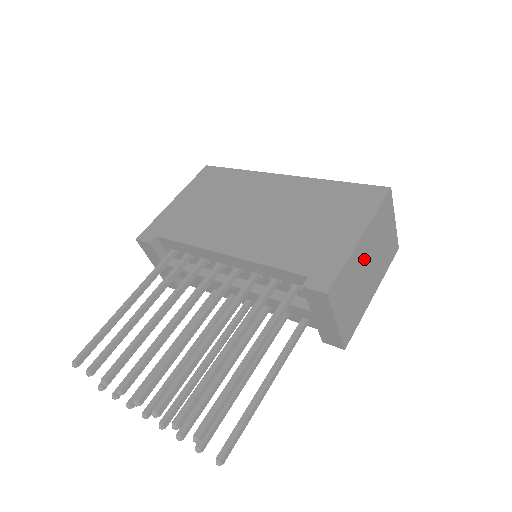
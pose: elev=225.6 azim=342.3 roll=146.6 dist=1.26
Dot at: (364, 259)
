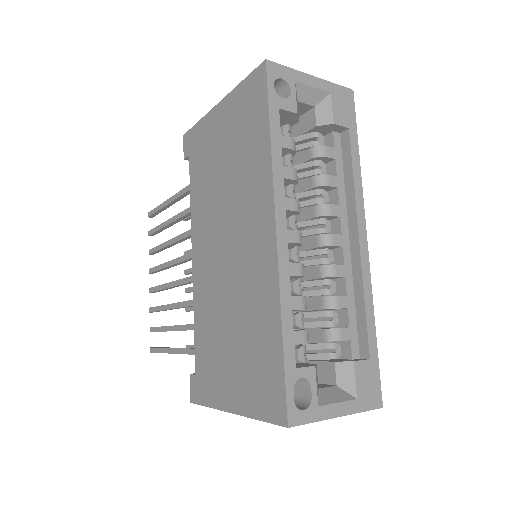
Dot at: occluded
